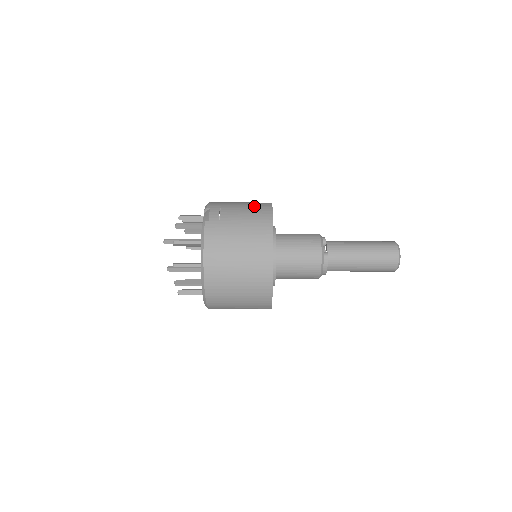
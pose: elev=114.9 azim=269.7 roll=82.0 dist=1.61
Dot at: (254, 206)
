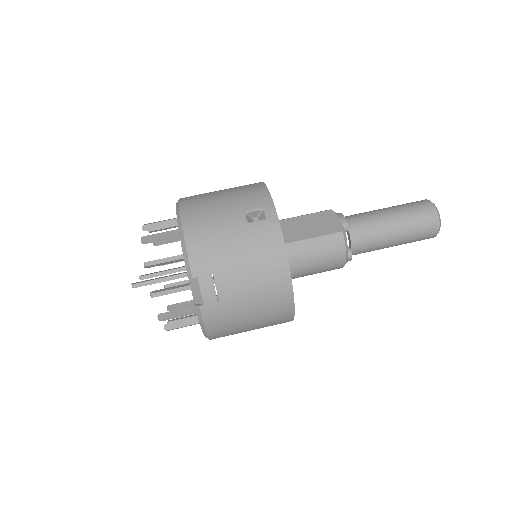
Dot at: (260, 257)
